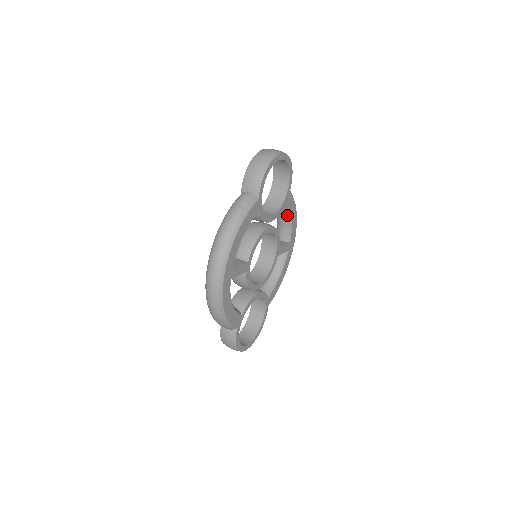
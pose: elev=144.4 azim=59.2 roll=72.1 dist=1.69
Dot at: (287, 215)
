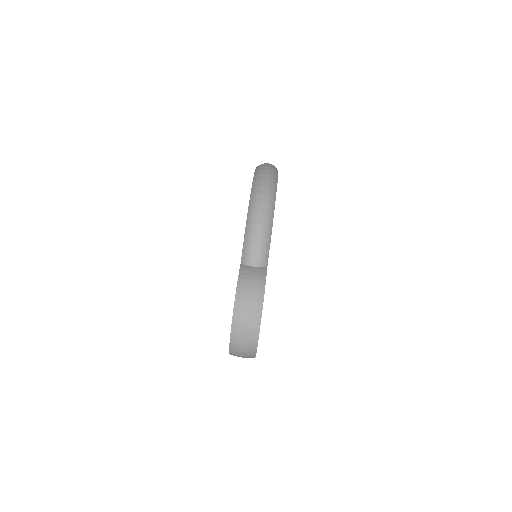
Dot at: occluded
